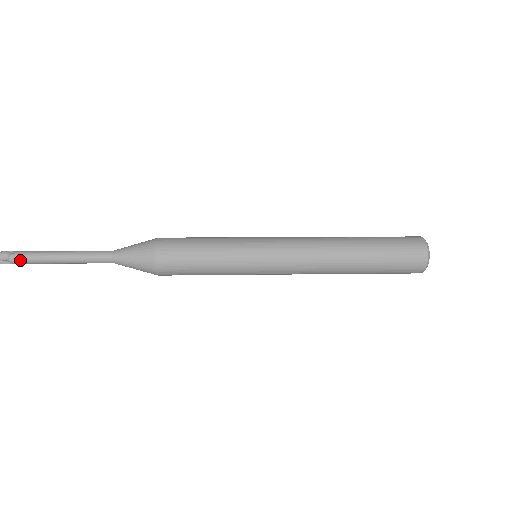
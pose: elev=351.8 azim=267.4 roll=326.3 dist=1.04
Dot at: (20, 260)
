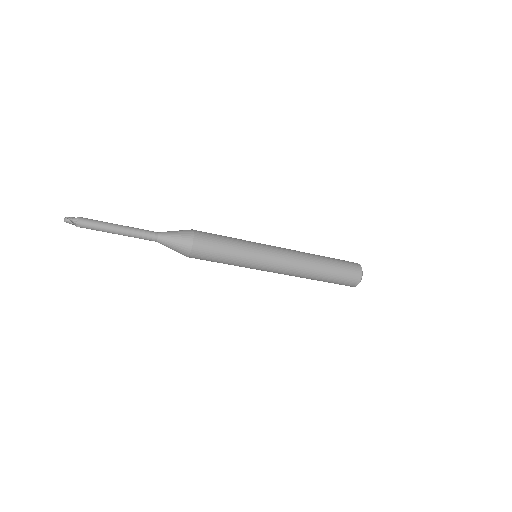
Dot at: (87, 220)
